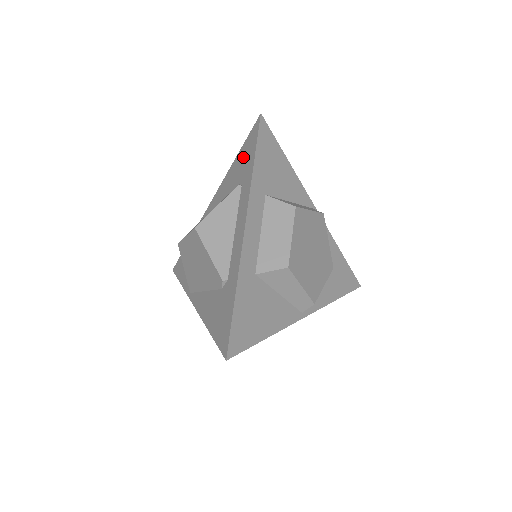
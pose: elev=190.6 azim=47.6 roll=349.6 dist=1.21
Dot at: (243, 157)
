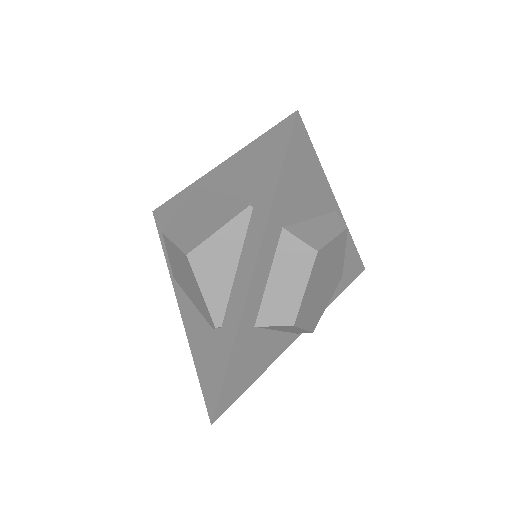
Dot at: (260, 159)
